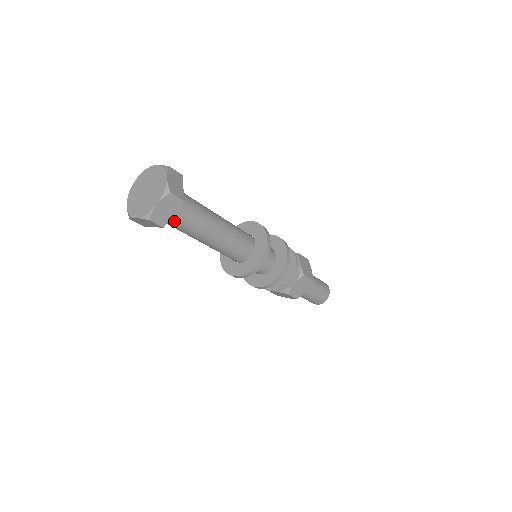
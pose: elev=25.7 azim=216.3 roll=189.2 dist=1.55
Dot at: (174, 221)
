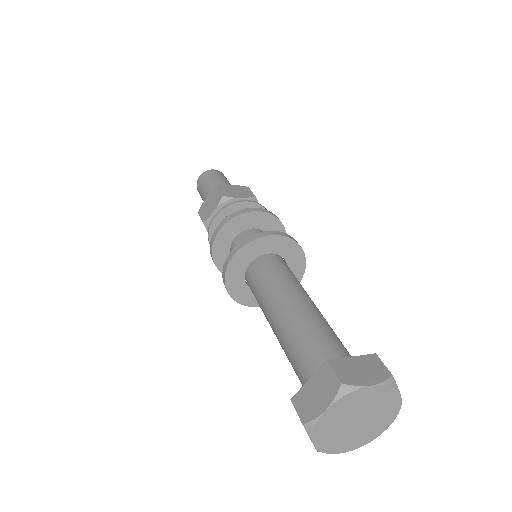
Dot at: occluded
